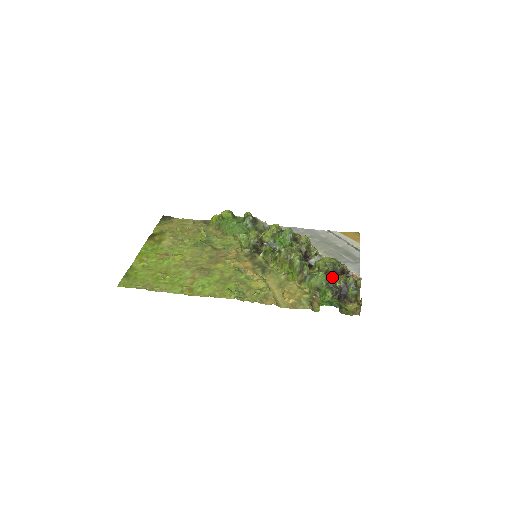
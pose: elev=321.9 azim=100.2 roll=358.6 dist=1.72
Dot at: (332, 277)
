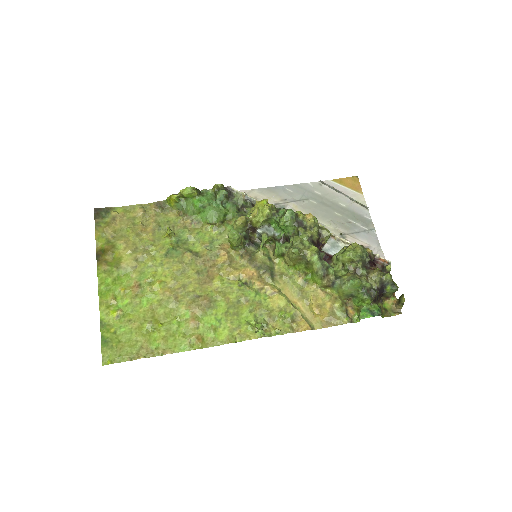
Dot at: (365, 277)
